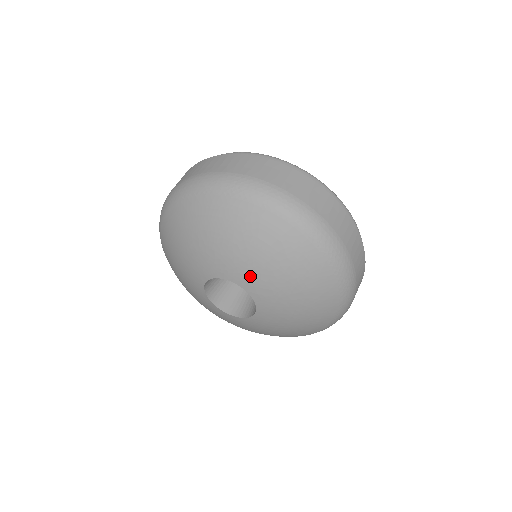
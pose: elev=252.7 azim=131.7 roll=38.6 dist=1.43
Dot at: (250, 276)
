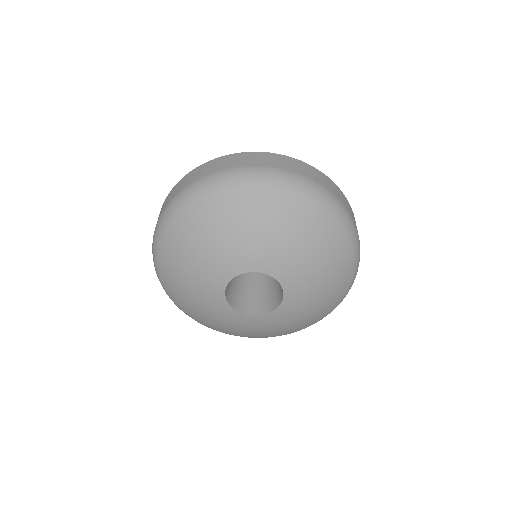
Dot at: (247, 255)
